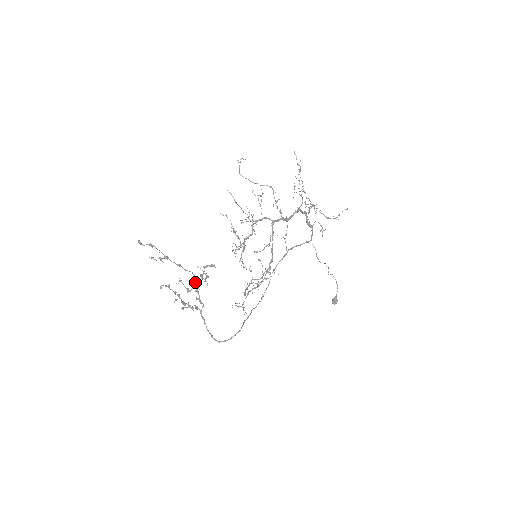
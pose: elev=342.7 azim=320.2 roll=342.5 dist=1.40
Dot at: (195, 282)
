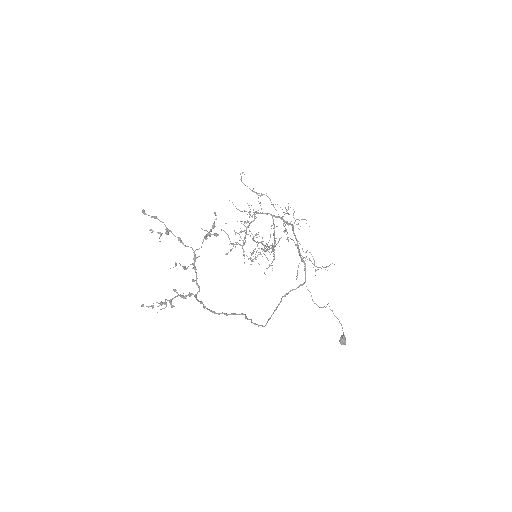
Dot at: (195, 255)
